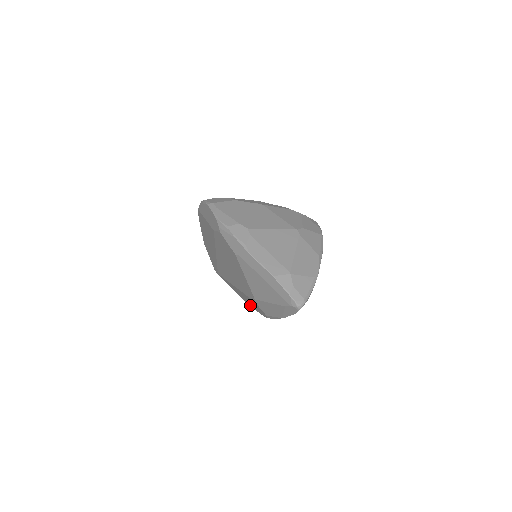
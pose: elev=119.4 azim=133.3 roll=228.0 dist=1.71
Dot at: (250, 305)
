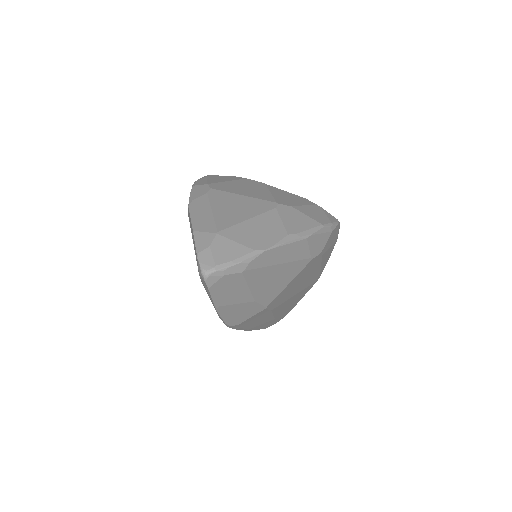
Dot at: occluded
